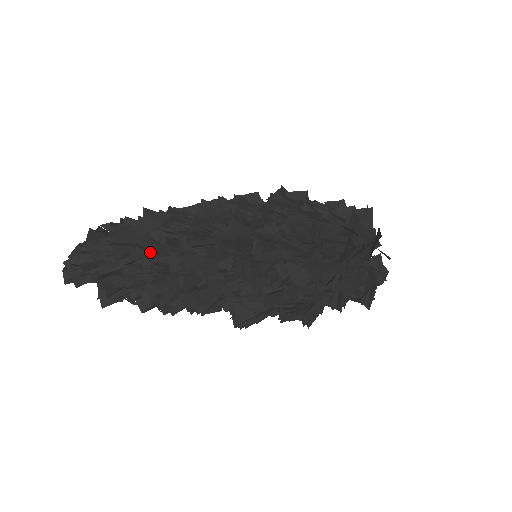
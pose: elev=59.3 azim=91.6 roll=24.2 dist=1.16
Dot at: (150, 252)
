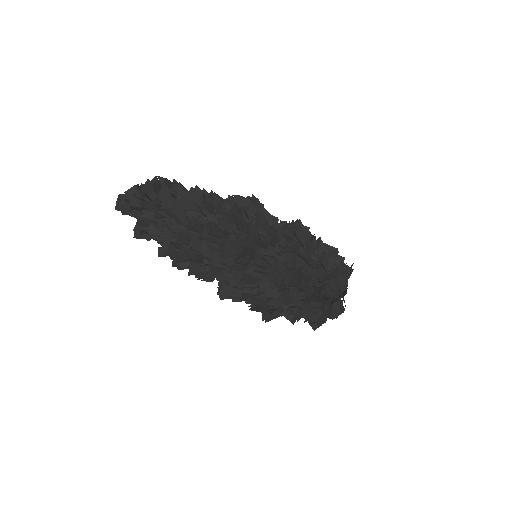
Dot at: (181, 224)
